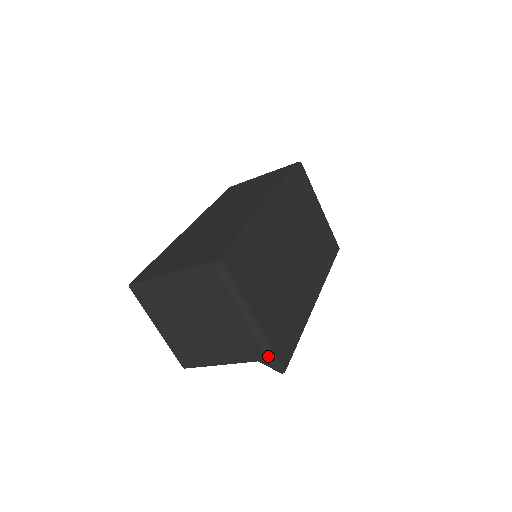
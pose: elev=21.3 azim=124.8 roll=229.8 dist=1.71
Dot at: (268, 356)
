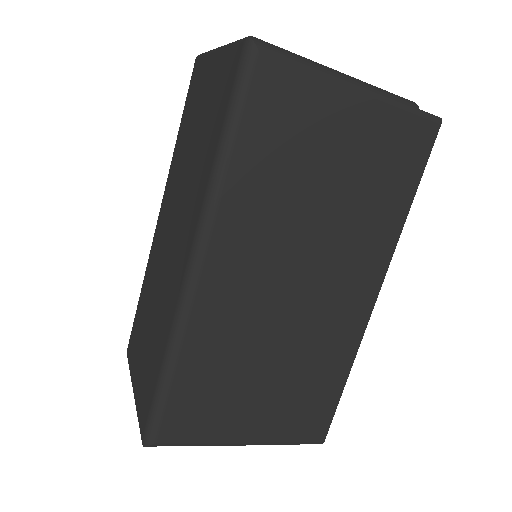
Dot at: (289, 444)
